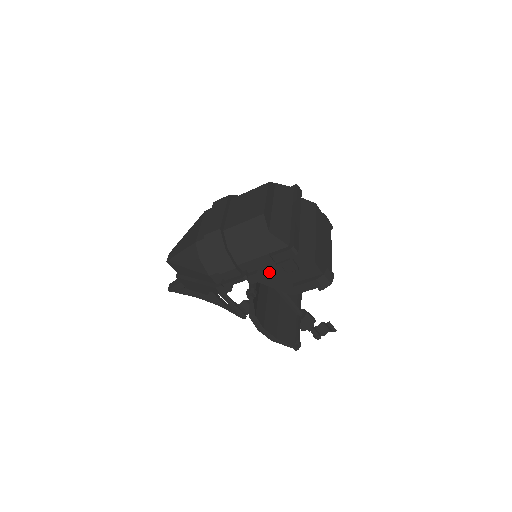
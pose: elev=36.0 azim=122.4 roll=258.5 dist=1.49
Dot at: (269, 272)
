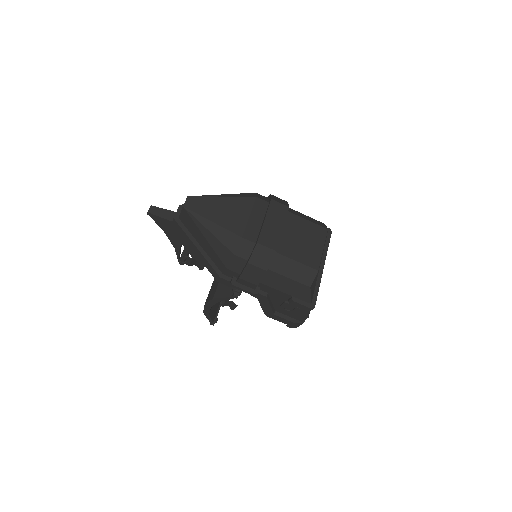
Dot at: (272, 298)
